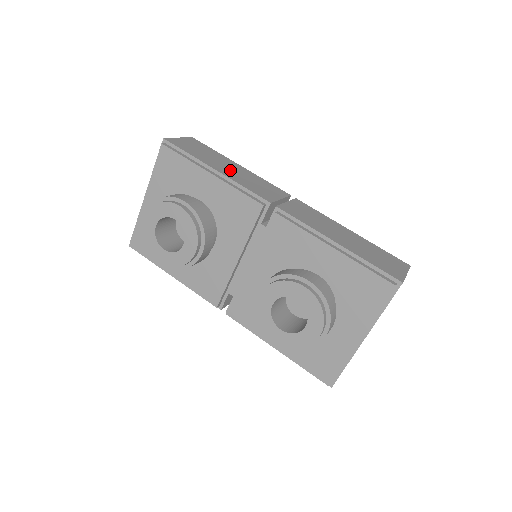
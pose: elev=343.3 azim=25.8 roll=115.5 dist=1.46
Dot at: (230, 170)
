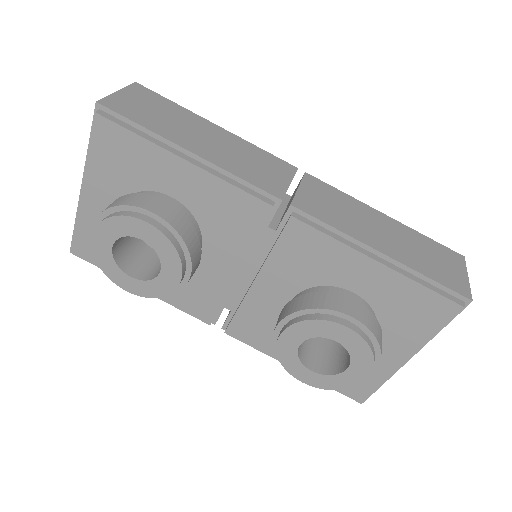
Dot at: (209, 144)
